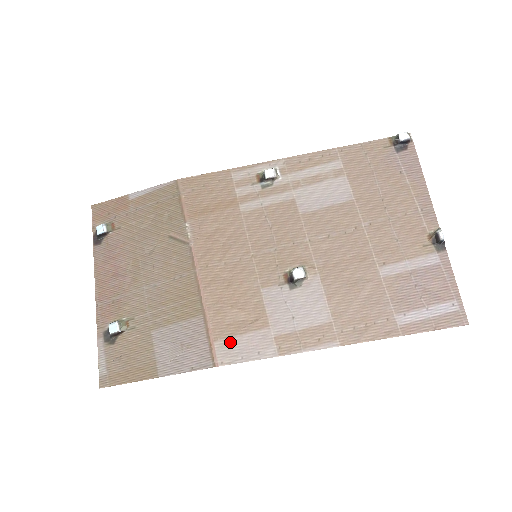
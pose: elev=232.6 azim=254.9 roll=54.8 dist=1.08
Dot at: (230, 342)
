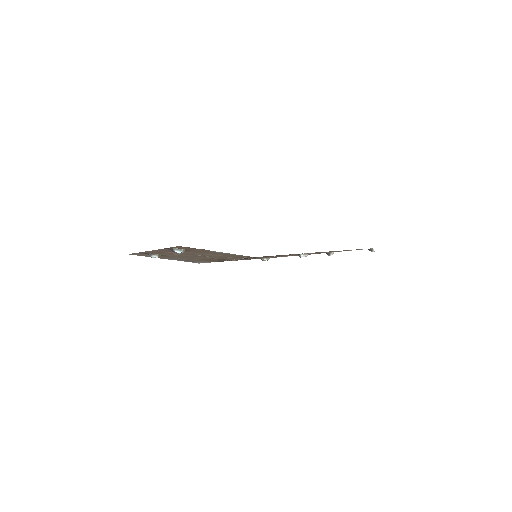
Dot at: occluded
